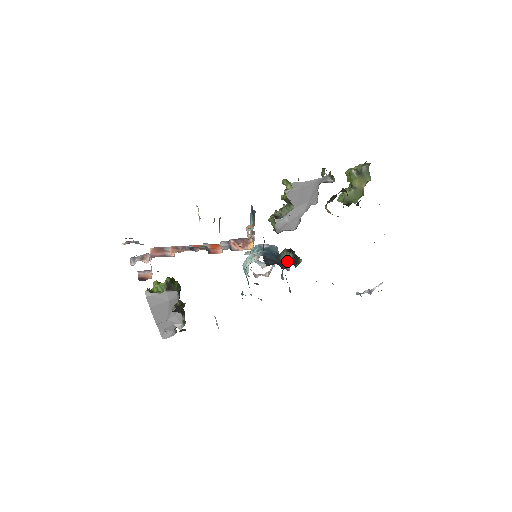
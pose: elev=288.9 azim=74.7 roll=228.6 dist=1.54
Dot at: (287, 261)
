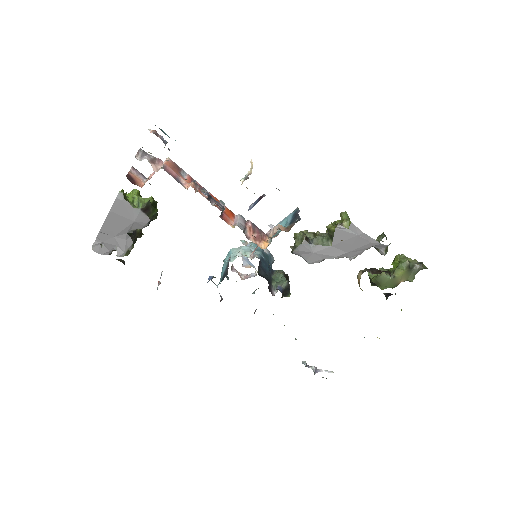
Dot at: (279, 286)
